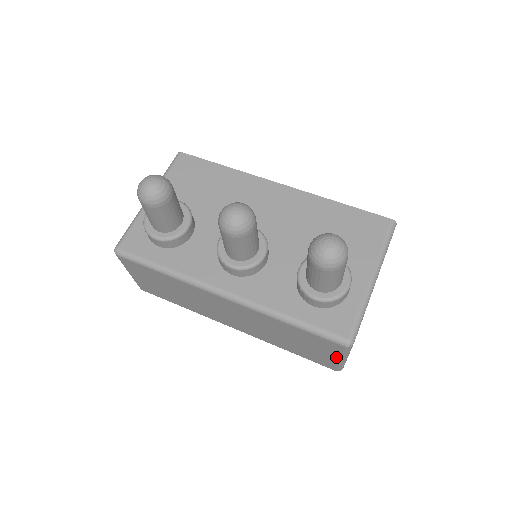
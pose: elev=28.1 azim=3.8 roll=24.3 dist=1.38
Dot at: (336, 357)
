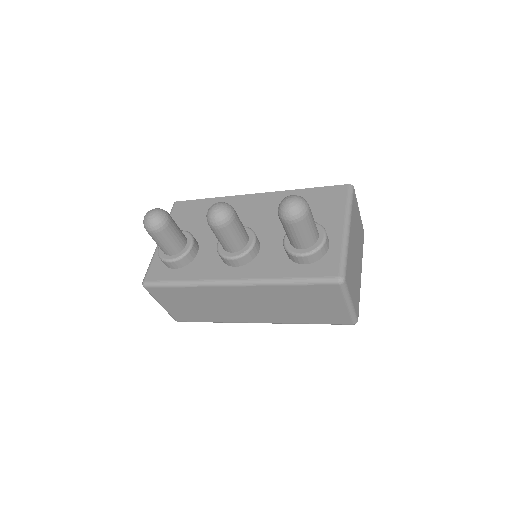
Dot at: (342, 304)
